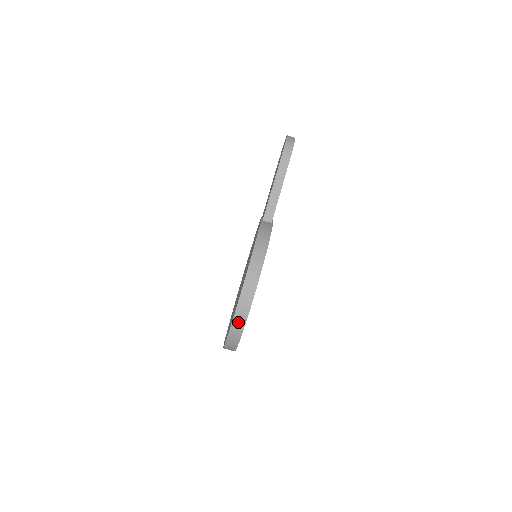
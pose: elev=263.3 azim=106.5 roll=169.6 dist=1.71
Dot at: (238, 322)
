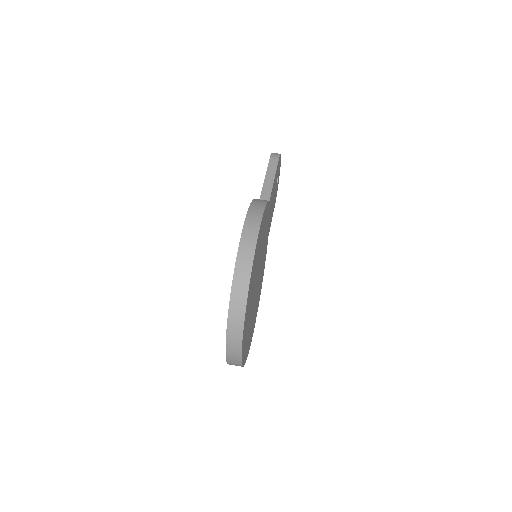
Dot at: (241, 271)
